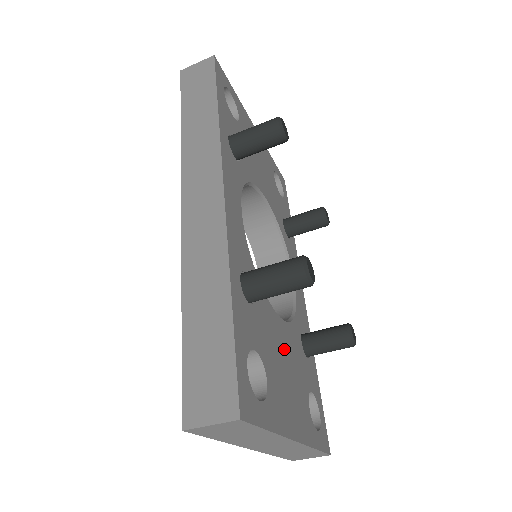
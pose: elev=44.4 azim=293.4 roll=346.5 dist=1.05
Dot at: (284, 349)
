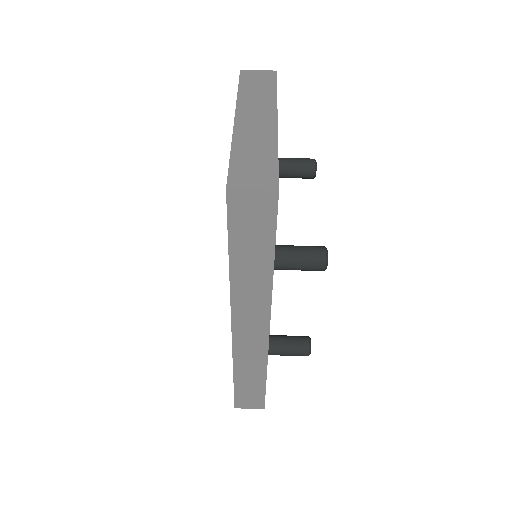
Dot at: occluded
